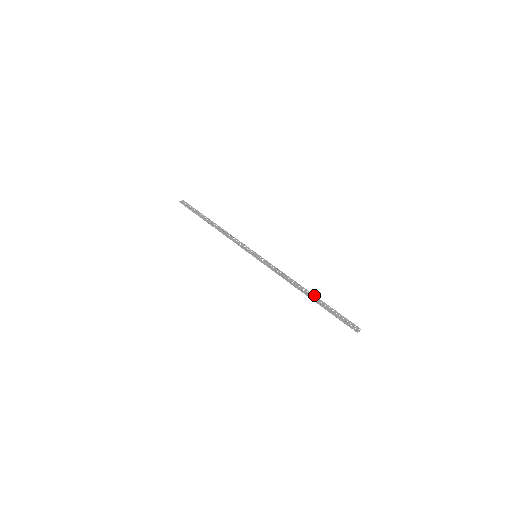
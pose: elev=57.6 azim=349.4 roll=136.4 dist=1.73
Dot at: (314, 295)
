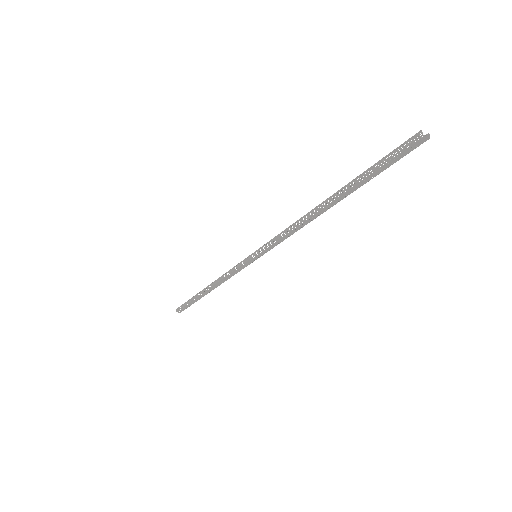
Dot at: (339, 196)
